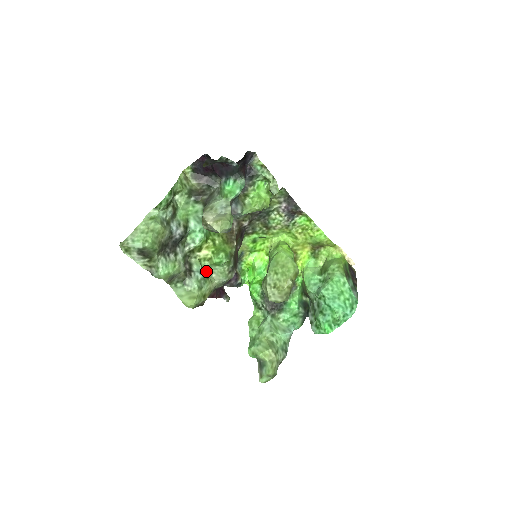
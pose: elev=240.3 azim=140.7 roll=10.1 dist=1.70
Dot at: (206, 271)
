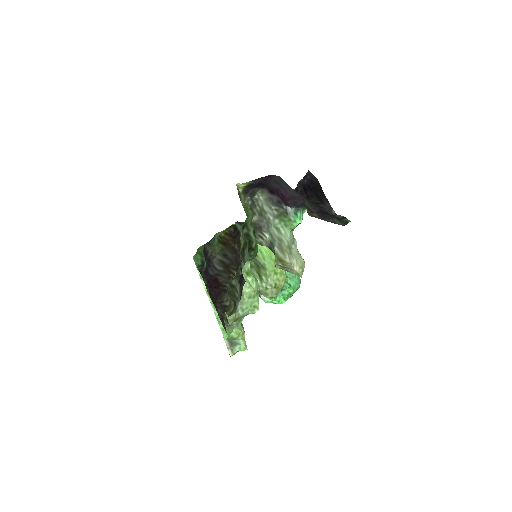
Dot at: occluded
